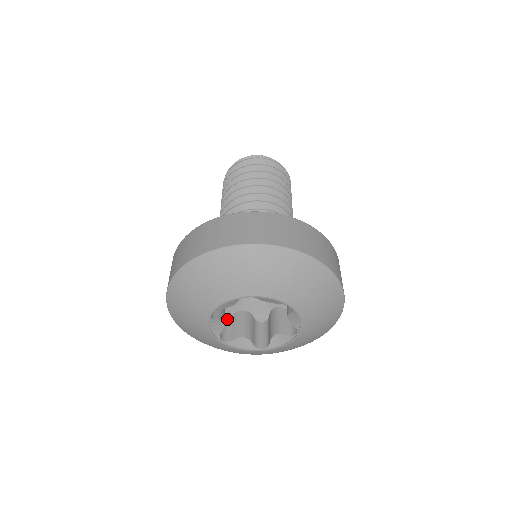
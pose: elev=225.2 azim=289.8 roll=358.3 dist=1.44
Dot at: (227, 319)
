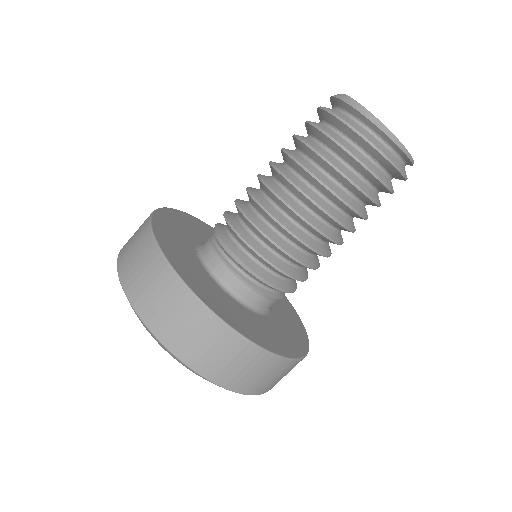
Dot at: occluded
